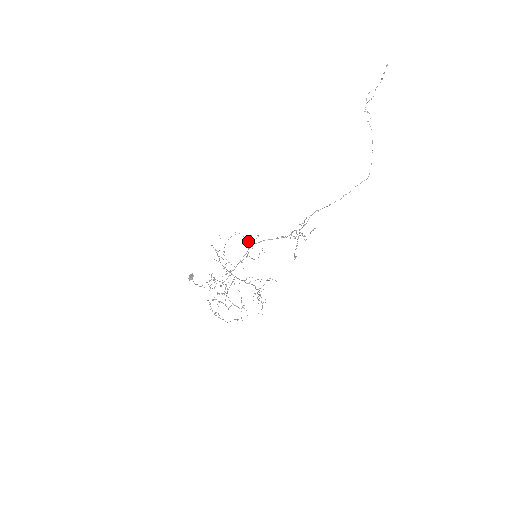
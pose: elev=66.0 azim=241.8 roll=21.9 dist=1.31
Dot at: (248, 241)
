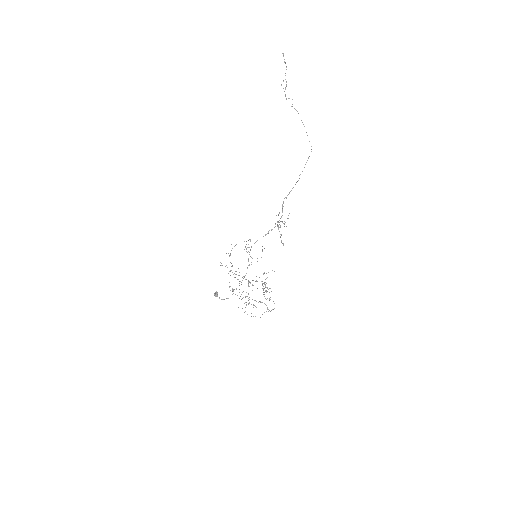
Dot at: occluded
